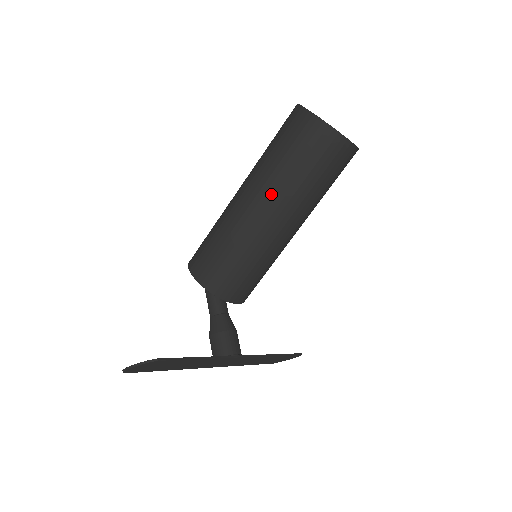
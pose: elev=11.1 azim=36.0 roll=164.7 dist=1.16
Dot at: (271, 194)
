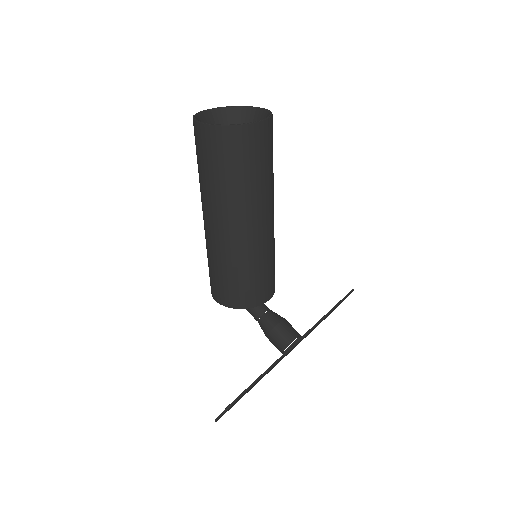
Dot at: (227, 211)
